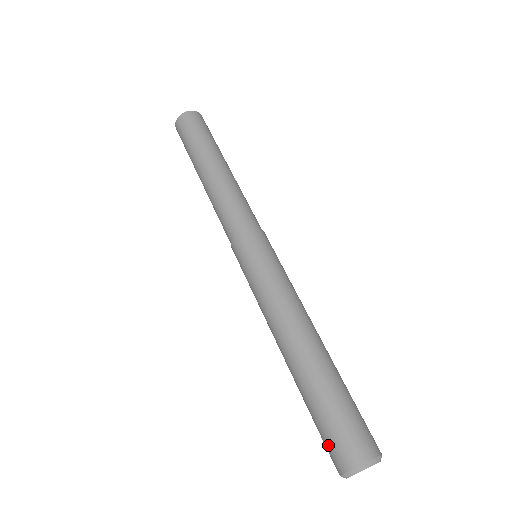
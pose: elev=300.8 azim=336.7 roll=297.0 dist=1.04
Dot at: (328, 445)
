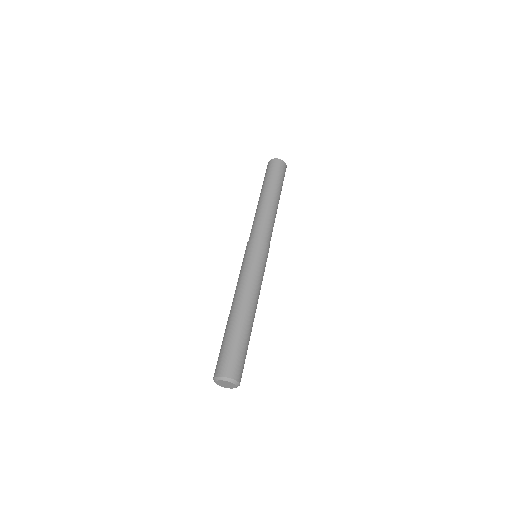
Dot at: (218, 361)
